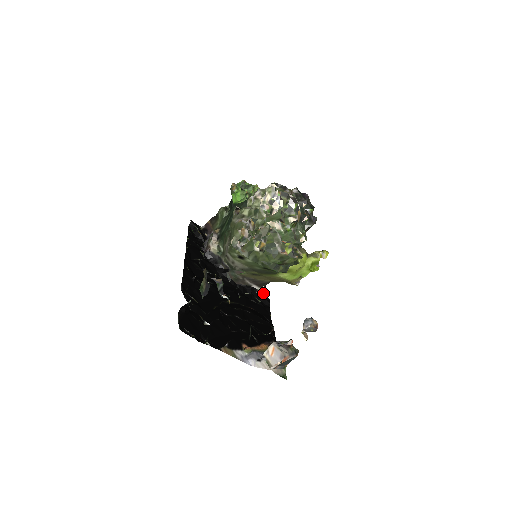
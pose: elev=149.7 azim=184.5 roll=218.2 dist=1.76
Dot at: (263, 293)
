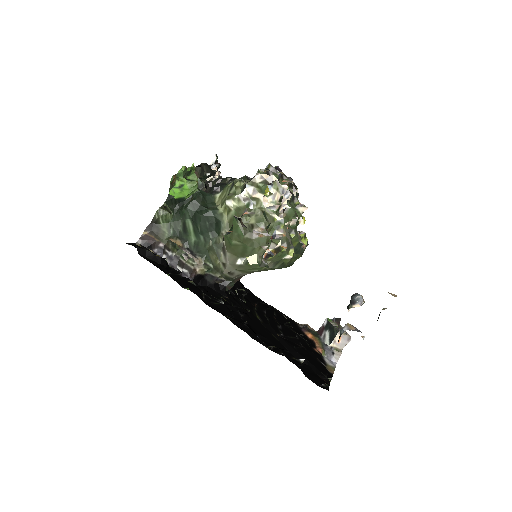
Dot at: occluded
